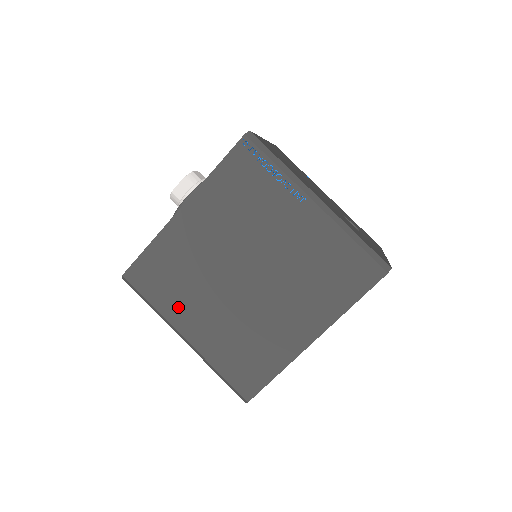
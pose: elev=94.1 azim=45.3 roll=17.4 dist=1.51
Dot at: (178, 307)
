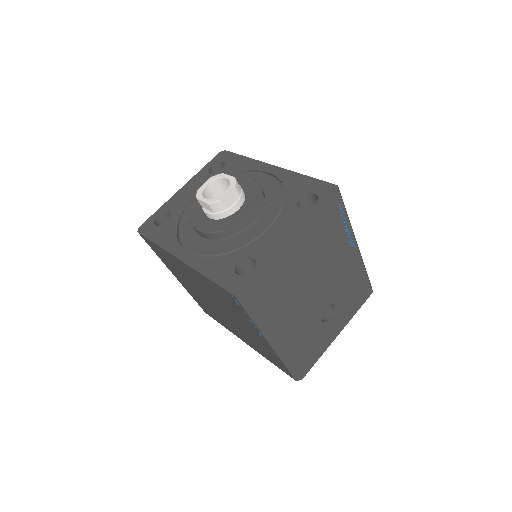
Dot at: (173, 270)
